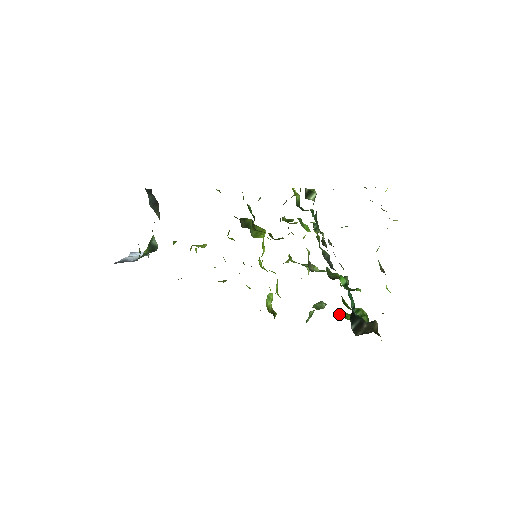
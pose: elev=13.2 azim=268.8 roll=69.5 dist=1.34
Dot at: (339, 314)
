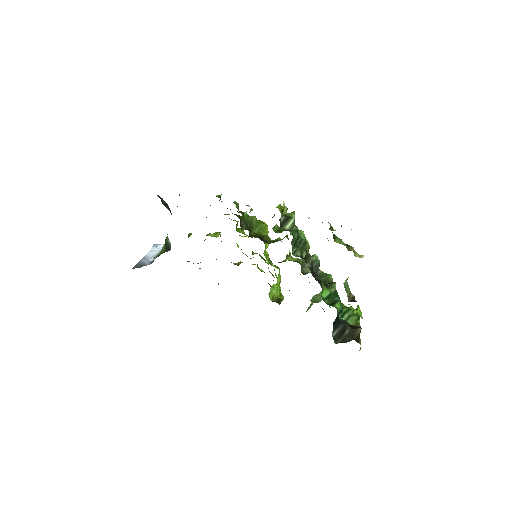
Dot at: occluded
